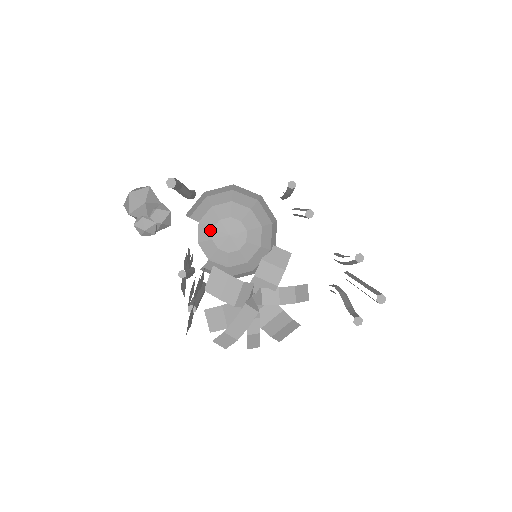
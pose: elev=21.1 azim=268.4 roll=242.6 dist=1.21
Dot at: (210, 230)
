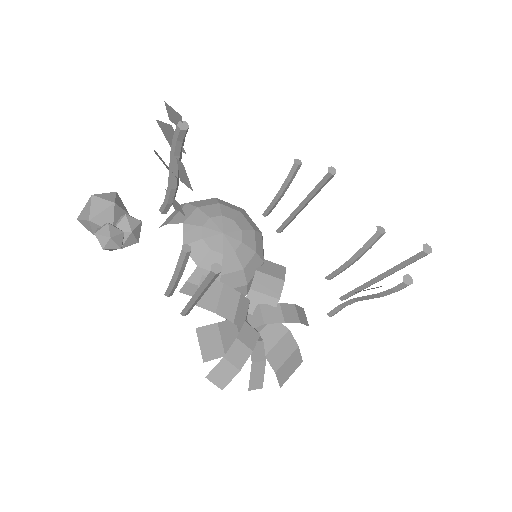
Dot at: (199, 229)
